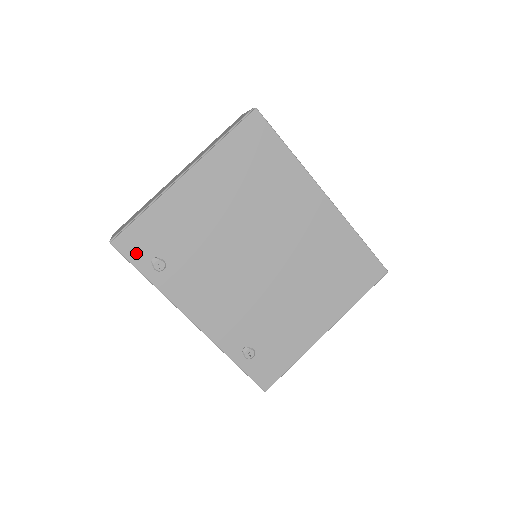
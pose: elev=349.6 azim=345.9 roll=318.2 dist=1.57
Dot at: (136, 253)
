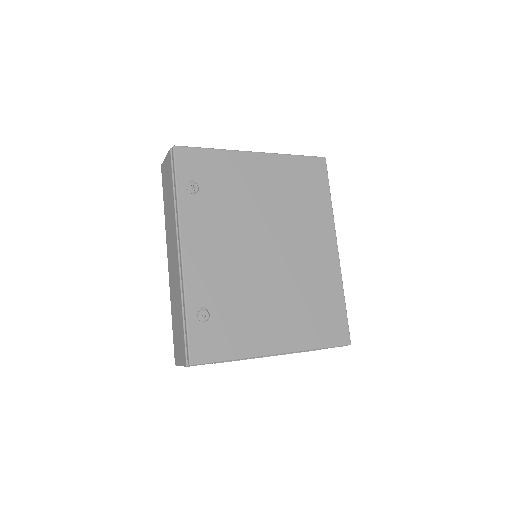
Dot at: (184, 167)
